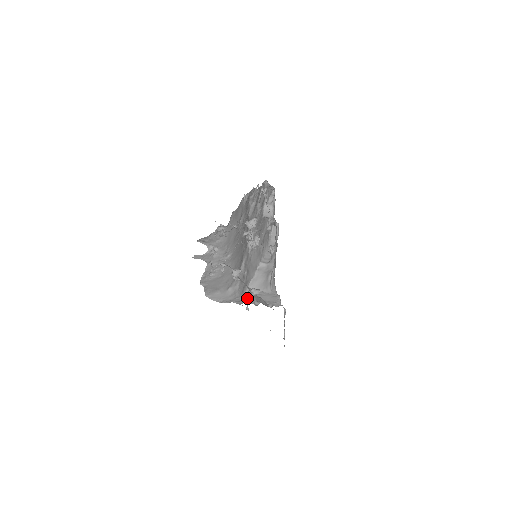
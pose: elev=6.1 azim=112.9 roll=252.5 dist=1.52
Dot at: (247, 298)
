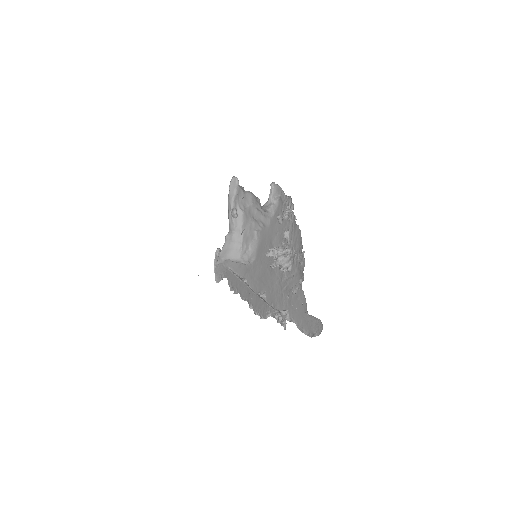
Dot at: occluded
